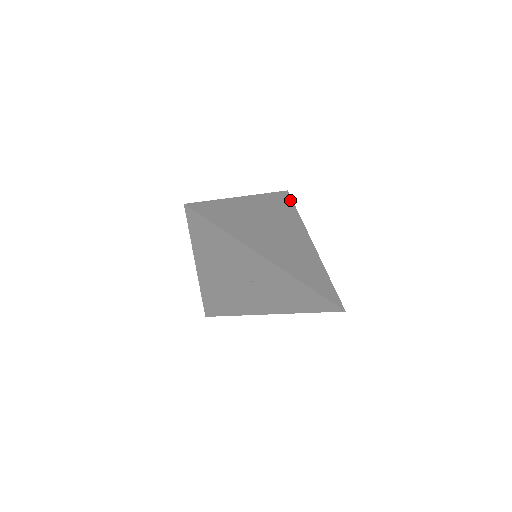
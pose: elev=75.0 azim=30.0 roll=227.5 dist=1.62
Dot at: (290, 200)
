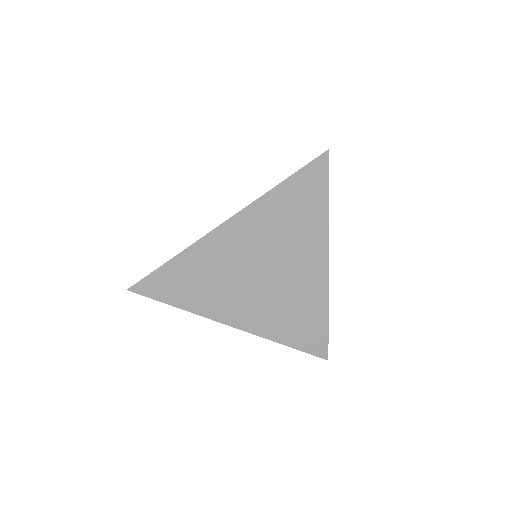
Dot at: (323, 177)
